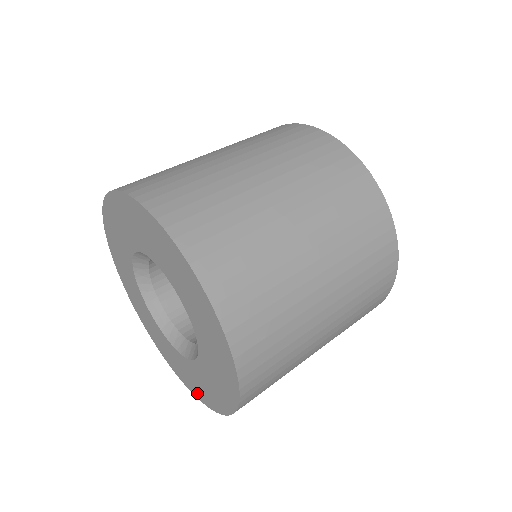
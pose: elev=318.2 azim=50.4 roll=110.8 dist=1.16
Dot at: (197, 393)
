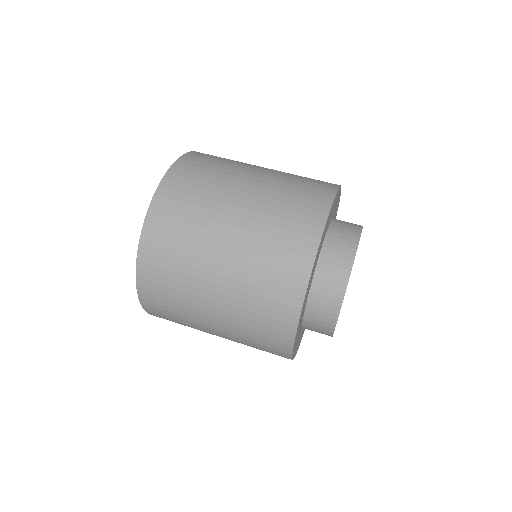
Dot at: occluded
